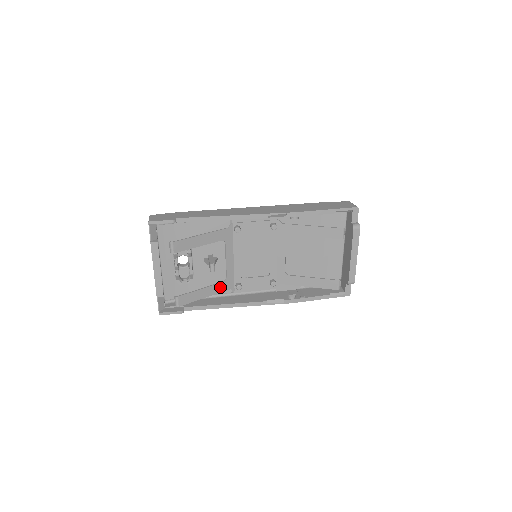
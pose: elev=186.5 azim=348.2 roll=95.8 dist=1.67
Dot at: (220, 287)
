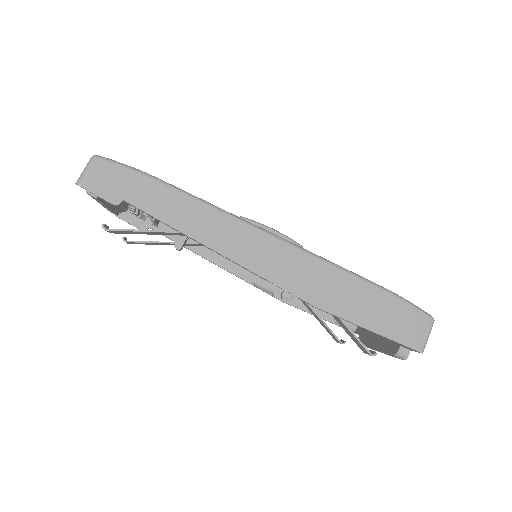
Dot at: (197, 244)
